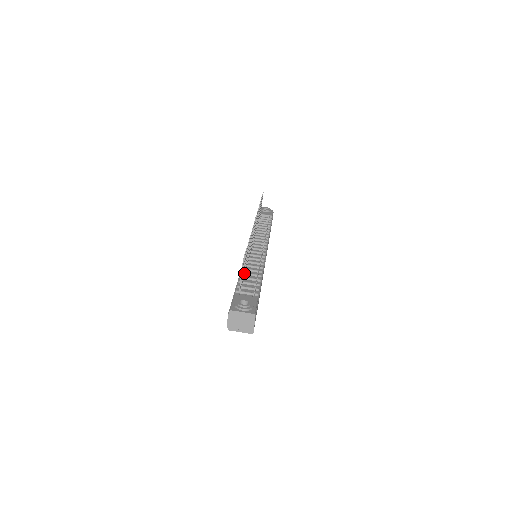
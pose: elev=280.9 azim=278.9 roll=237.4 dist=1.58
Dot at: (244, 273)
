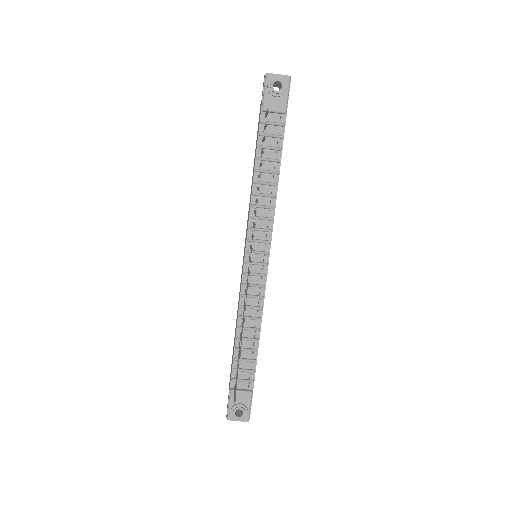
Dot at: occluded
